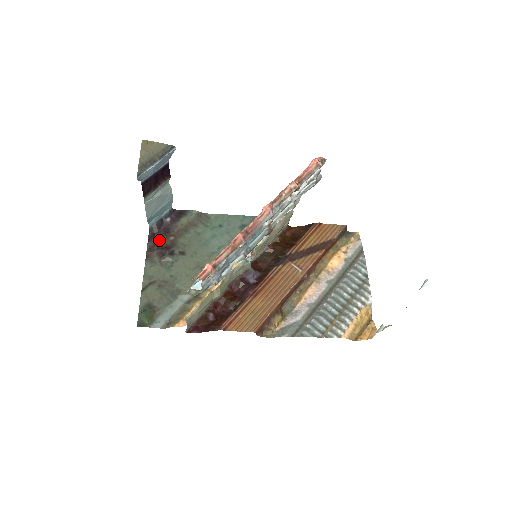
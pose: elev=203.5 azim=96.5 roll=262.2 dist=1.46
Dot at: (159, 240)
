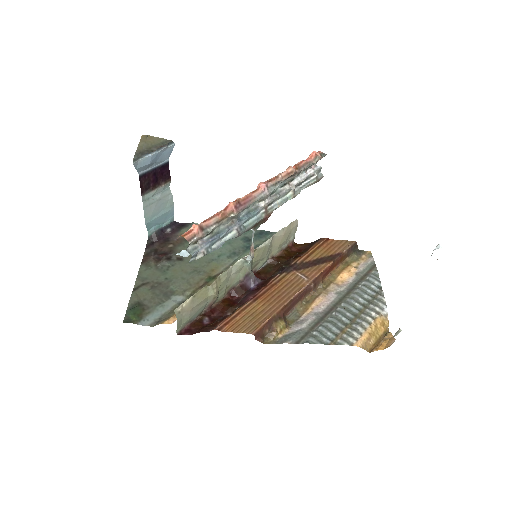
Dot at: (157, 247)
